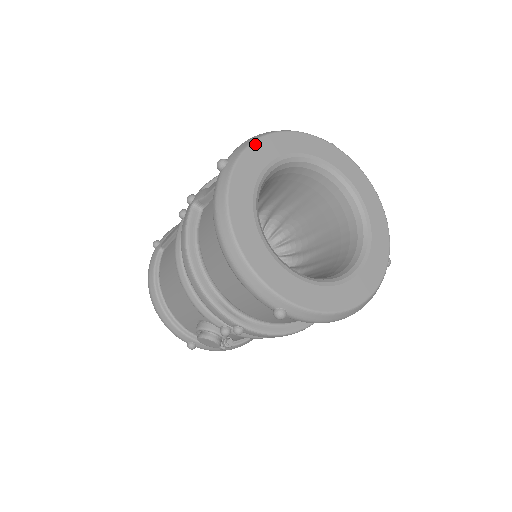
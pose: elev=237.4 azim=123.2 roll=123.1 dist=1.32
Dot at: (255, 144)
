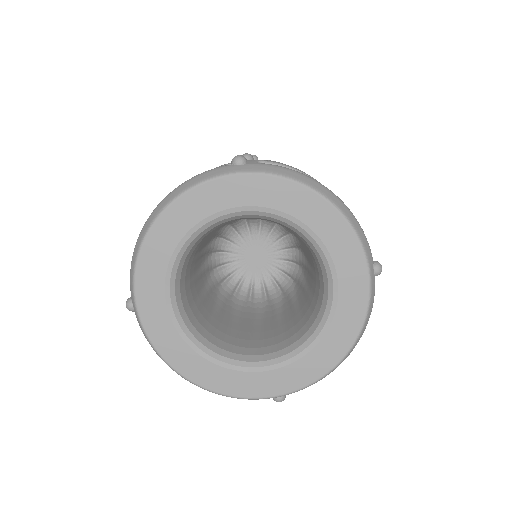
Dot at: (281, 180)
